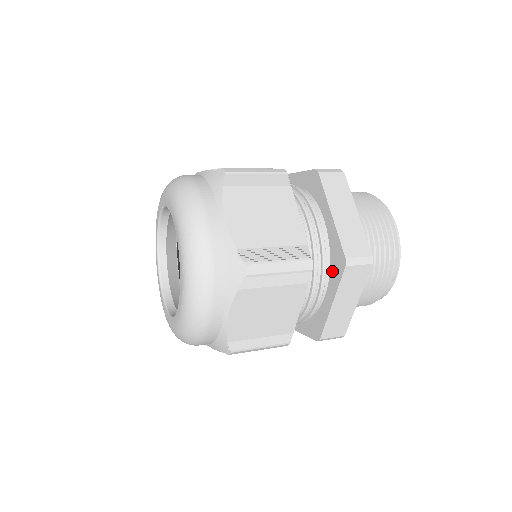
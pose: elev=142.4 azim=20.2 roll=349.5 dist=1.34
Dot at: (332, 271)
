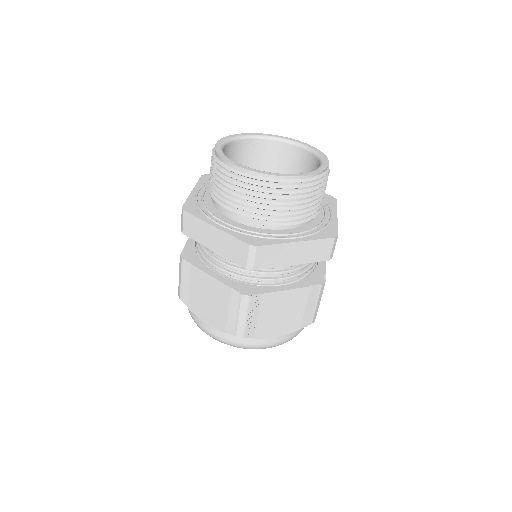
Dot at: occluded
